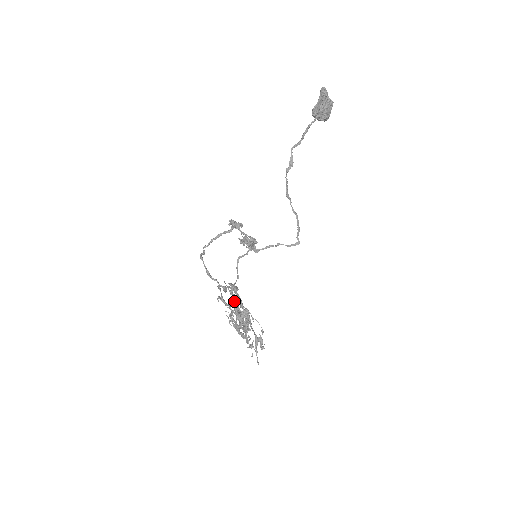
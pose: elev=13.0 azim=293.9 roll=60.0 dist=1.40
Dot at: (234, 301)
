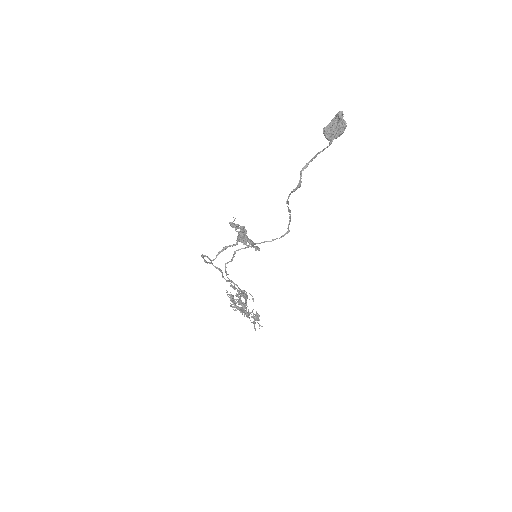
Dot at: (238, 295)
